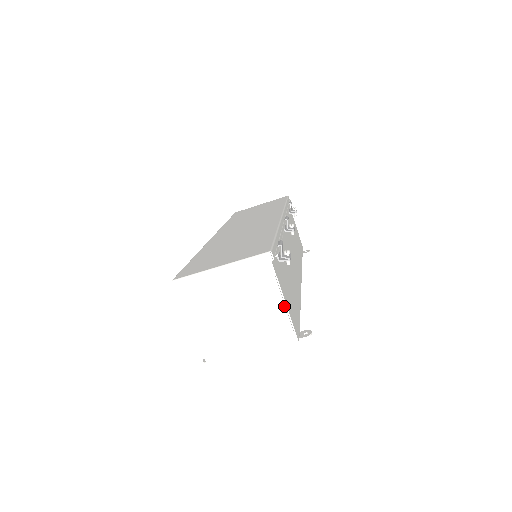
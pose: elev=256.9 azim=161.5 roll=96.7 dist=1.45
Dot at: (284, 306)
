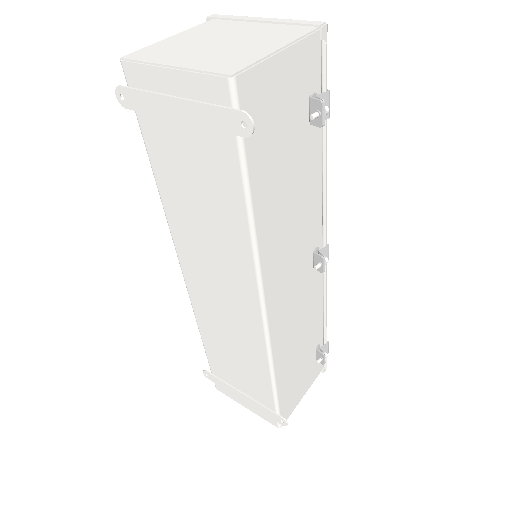
Dot at: (274, 51)
